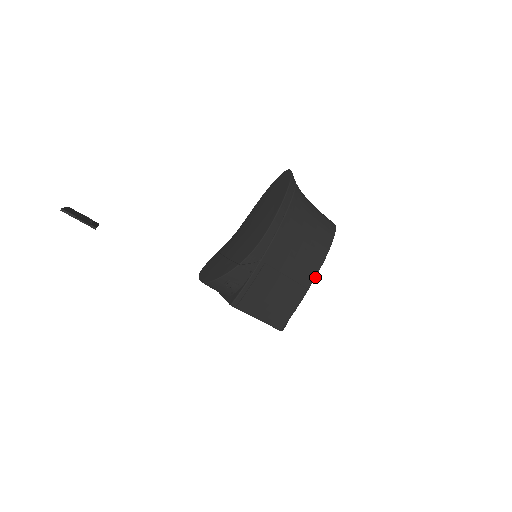
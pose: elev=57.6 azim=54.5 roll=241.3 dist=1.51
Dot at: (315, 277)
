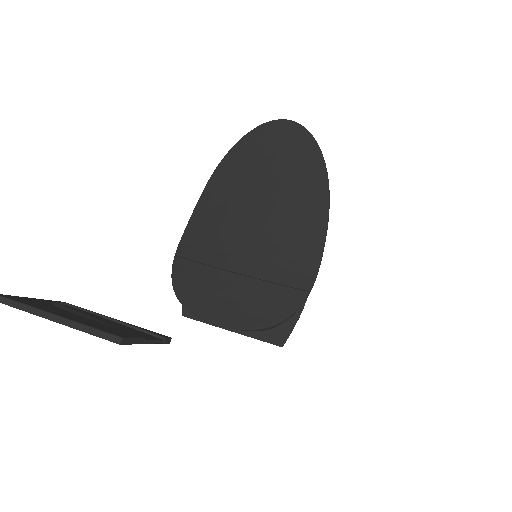
Dot at: occluded
